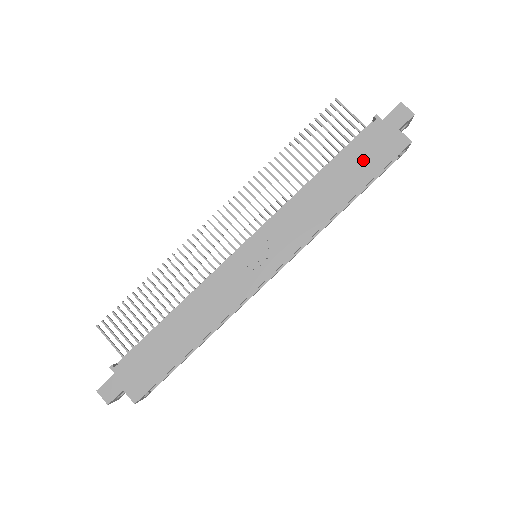
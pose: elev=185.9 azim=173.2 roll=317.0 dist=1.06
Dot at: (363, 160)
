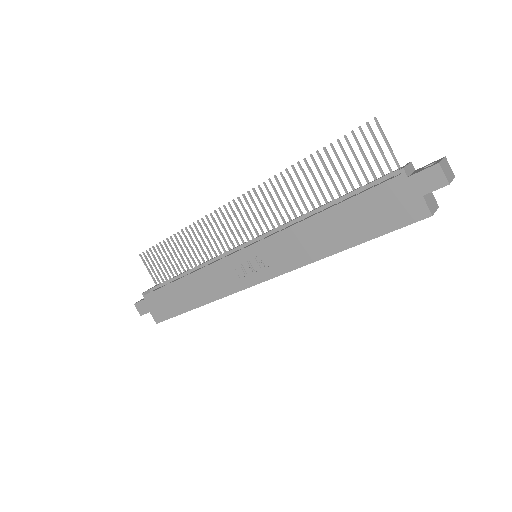
Dot at: (370, 215)
